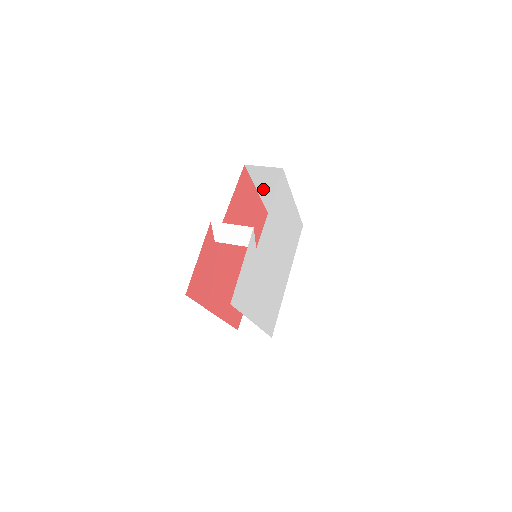
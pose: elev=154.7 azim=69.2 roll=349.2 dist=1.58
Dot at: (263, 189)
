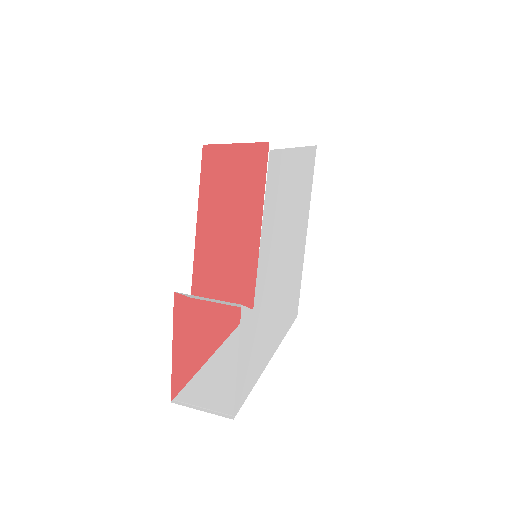
Dot at: occluded
